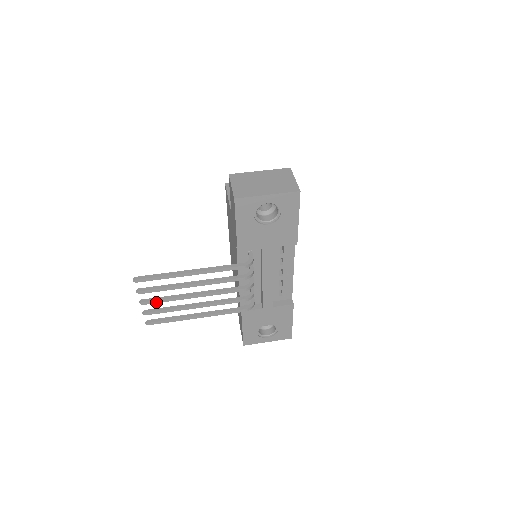
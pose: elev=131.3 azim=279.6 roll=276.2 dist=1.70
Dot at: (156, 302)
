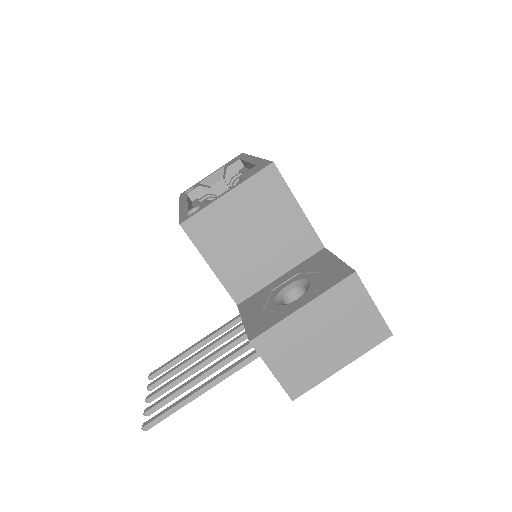
Dot at: (166, 390)
